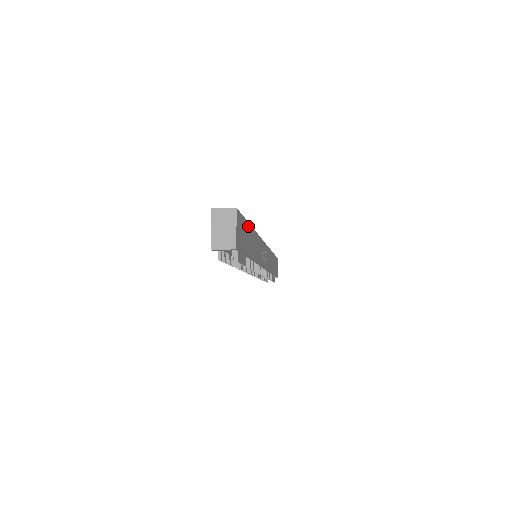
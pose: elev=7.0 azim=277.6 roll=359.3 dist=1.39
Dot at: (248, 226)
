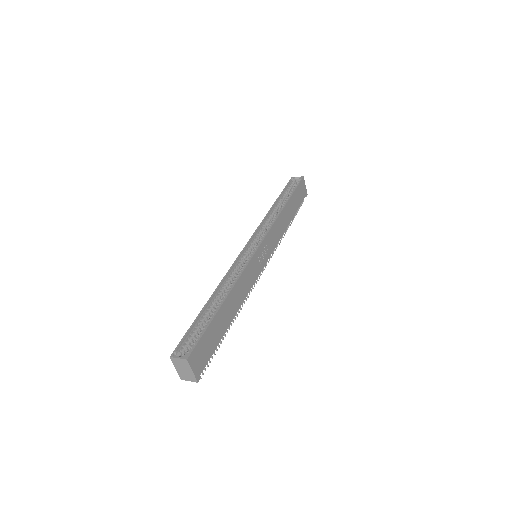
Dot at: (216, 317)
